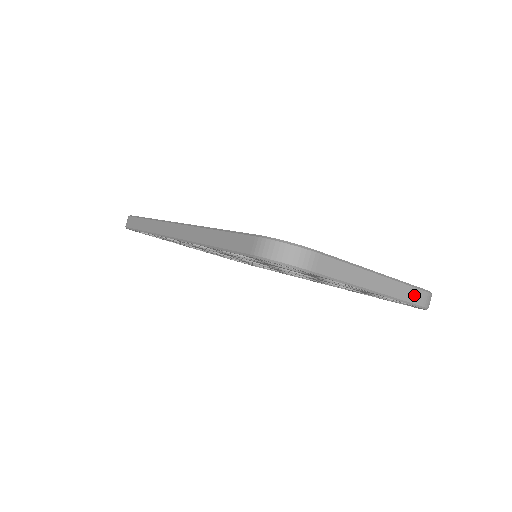
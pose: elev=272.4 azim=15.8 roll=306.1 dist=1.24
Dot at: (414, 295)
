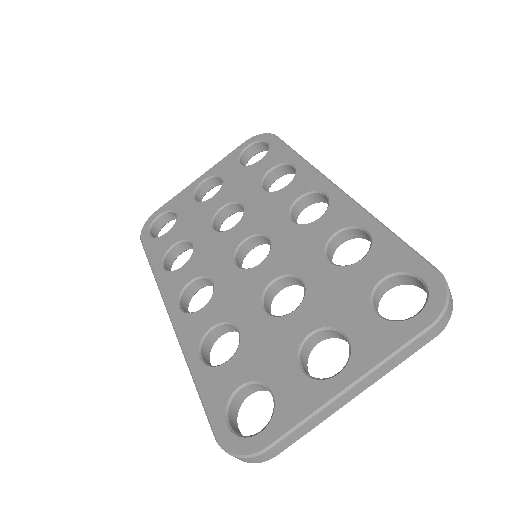
Dot at: (414, 347)
